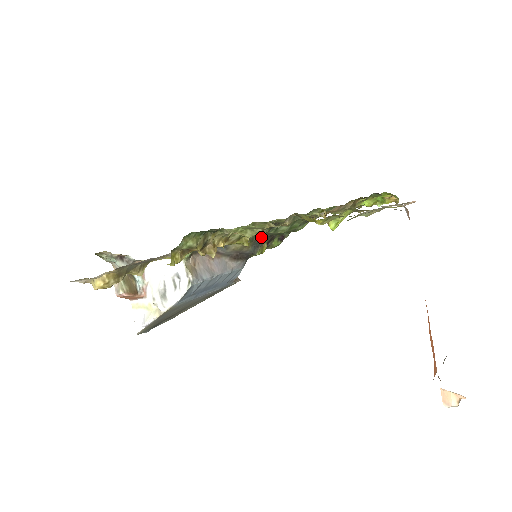
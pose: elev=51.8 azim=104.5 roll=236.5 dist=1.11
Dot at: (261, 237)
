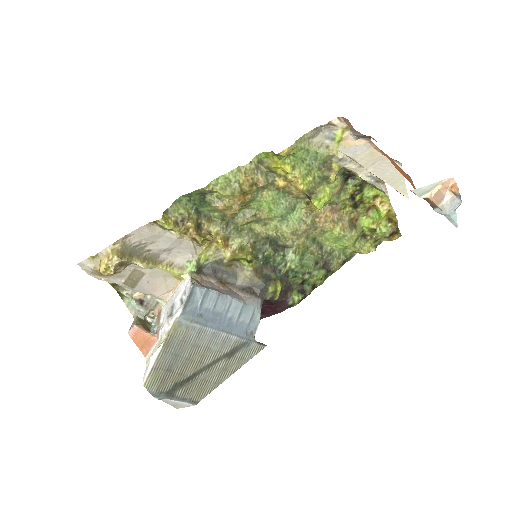
Dot at: (272, 271)
